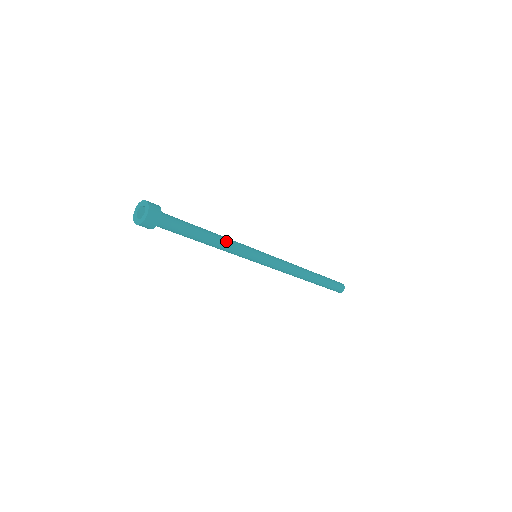
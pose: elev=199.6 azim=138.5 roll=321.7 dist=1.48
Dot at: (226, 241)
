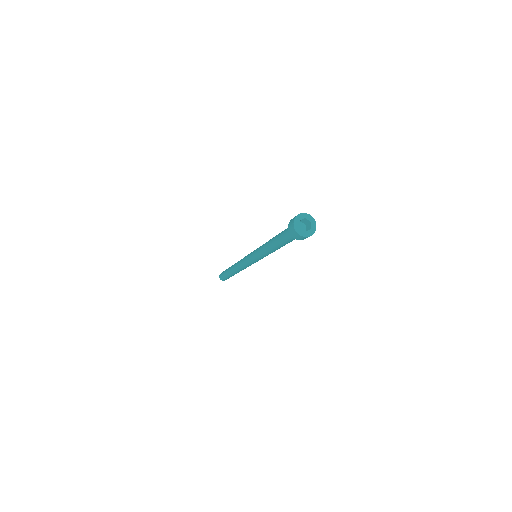
Dot at: occluded
